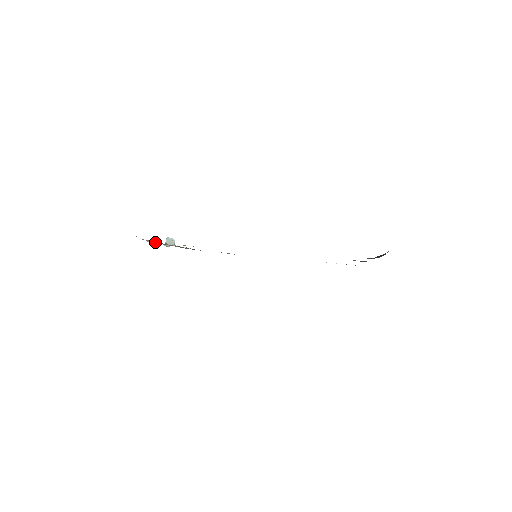
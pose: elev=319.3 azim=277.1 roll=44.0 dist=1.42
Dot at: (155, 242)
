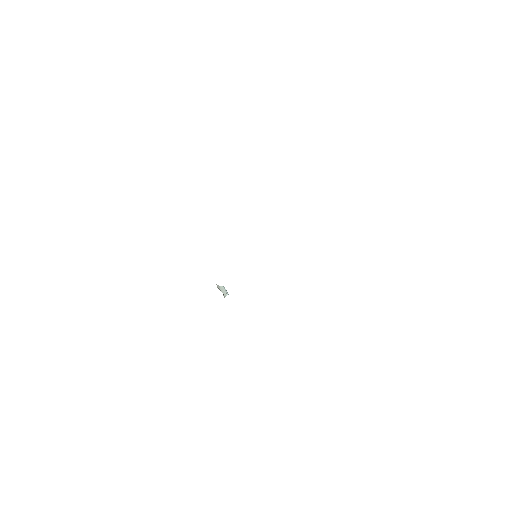
Dot at: occluded
